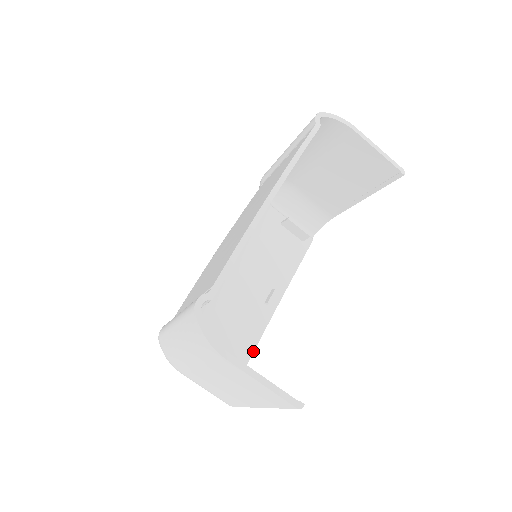
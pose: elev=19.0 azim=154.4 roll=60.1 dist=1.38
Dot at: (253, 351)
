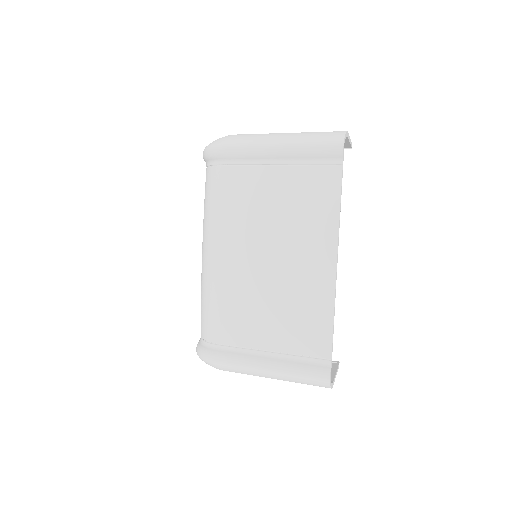
Dot at: occluded
